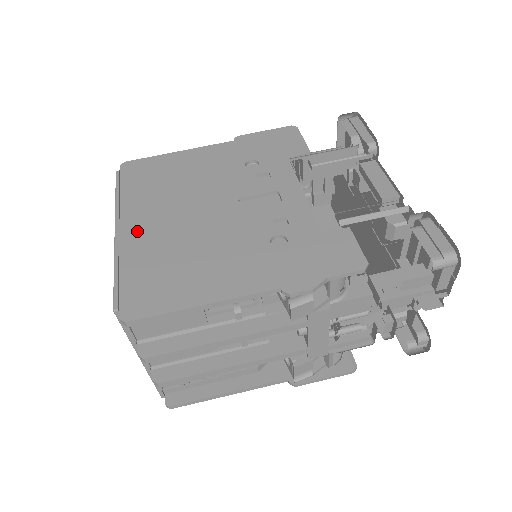
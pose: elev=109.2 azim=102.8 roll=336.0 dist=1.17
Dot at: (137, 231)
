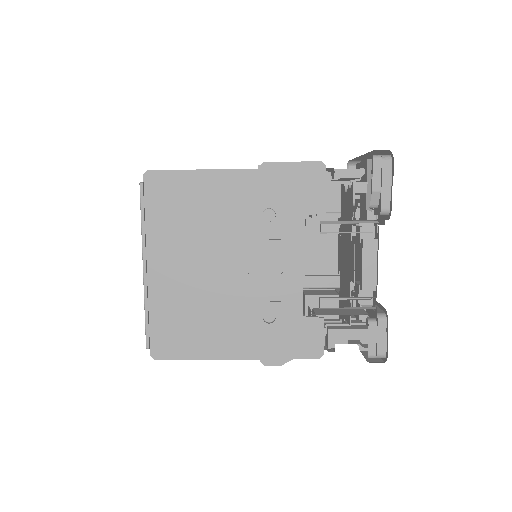
Dot at: (161, 275)
